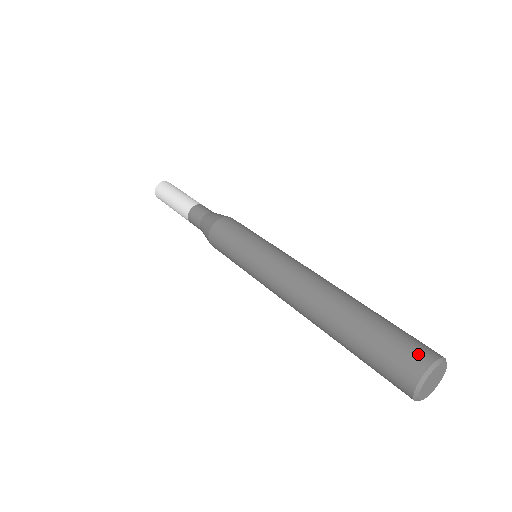
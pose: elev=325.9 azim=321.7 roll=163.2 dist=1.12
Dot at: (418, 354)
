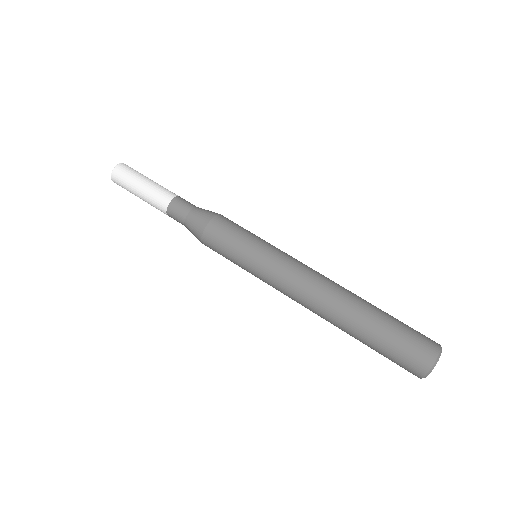
Dot at: (429, 342)
